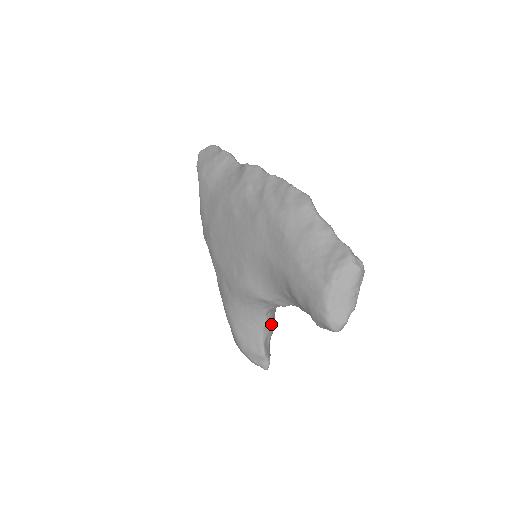
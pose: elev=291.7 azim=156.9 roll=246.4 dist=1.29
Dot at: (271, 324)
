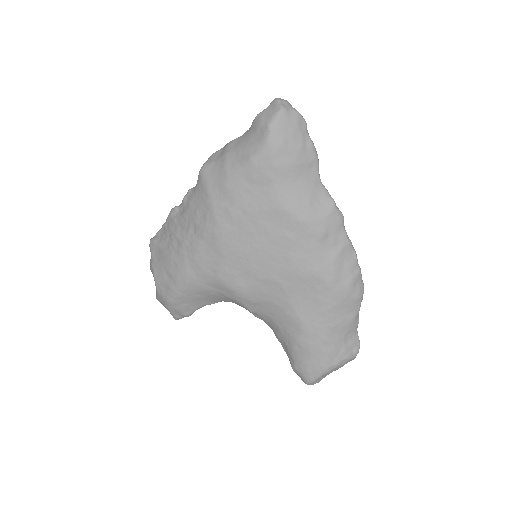
Dot at: occluded
